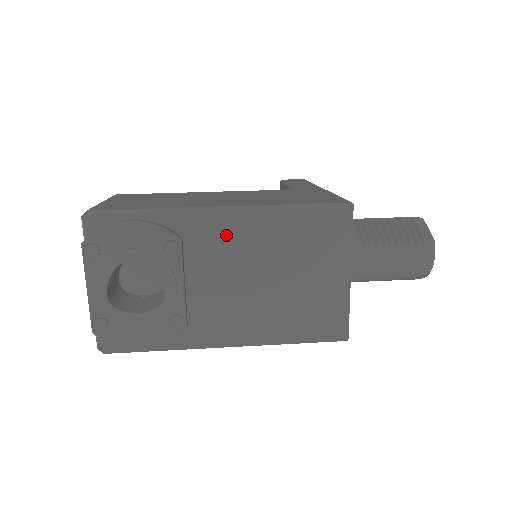
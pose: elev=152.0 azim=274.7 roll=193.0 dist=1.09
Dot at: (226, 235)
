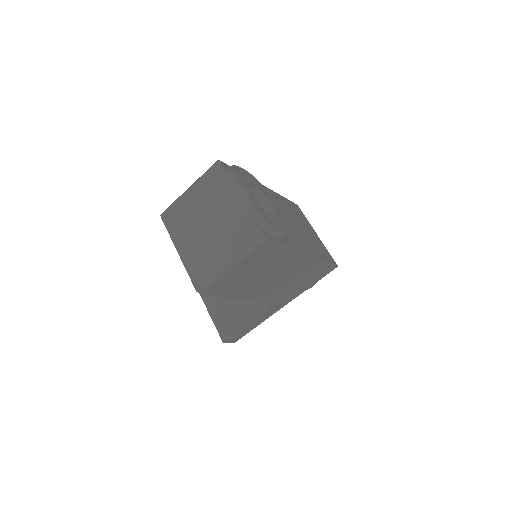
Dot at: (272, 198)
